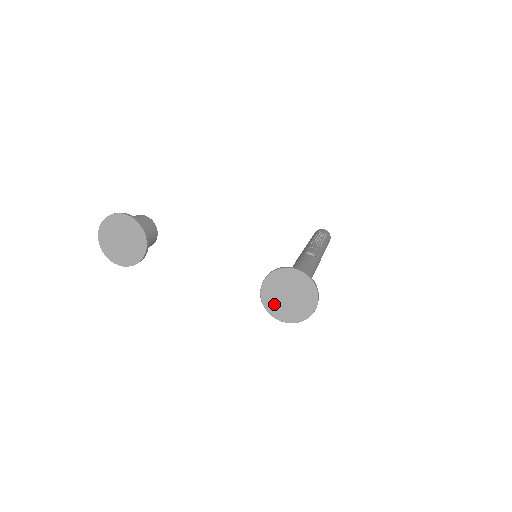
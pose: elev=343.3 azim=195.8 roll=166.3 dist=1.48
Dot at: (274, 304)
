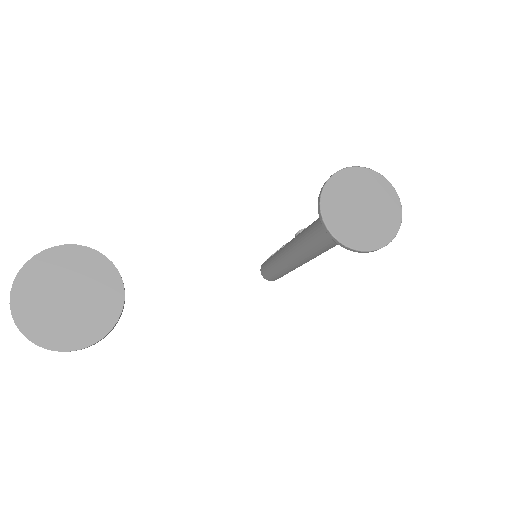
Dot at: (354, 232)
